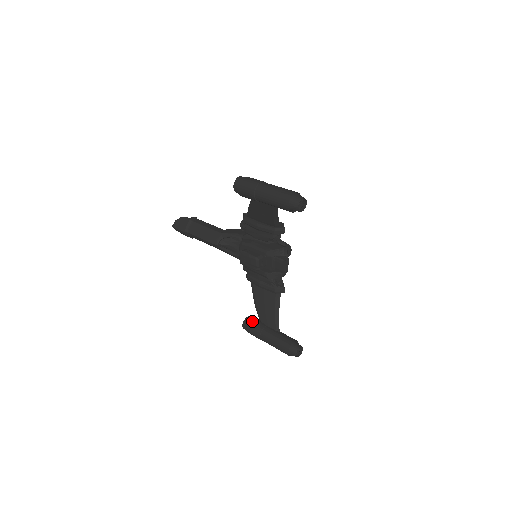
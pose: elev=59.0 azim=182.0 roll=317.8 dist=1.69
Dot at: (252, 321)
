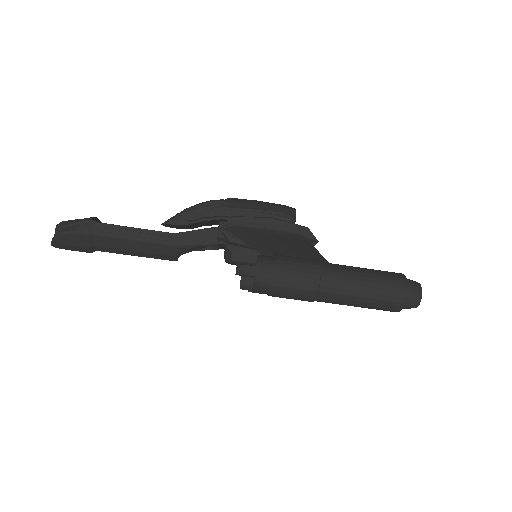
Dot at: occluded
